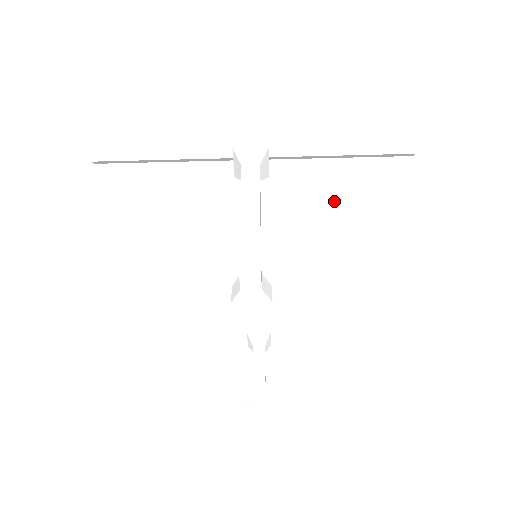
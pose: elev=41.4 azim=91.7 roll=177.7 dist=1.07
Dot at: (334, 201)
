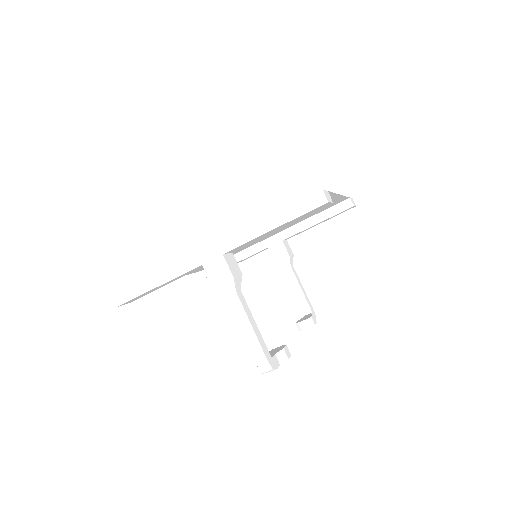
Dot at: occluded
